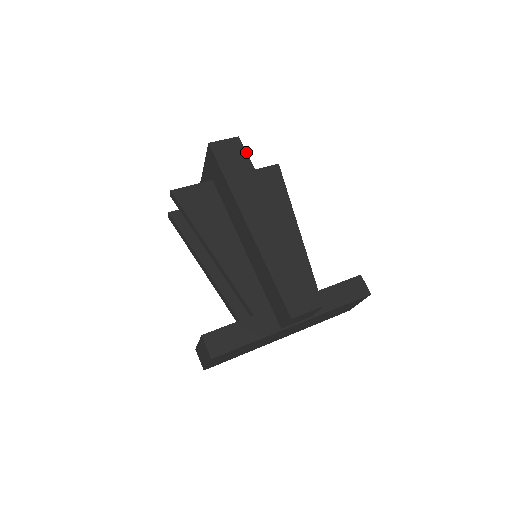
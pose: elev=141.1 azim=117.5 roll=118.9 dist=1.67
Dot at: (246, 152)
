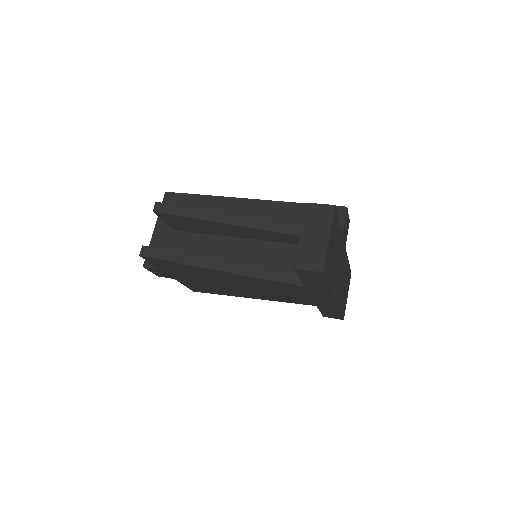
Dot at: occluded
